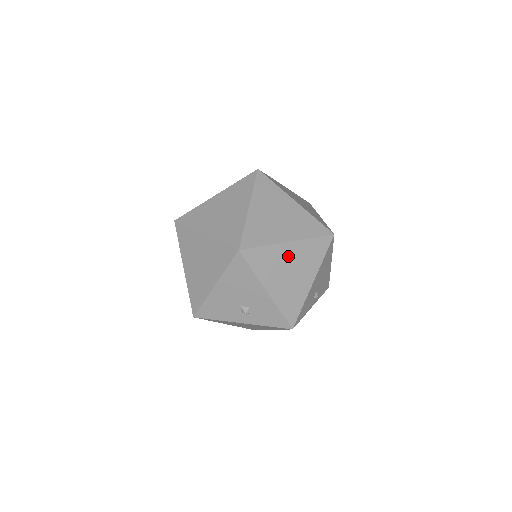
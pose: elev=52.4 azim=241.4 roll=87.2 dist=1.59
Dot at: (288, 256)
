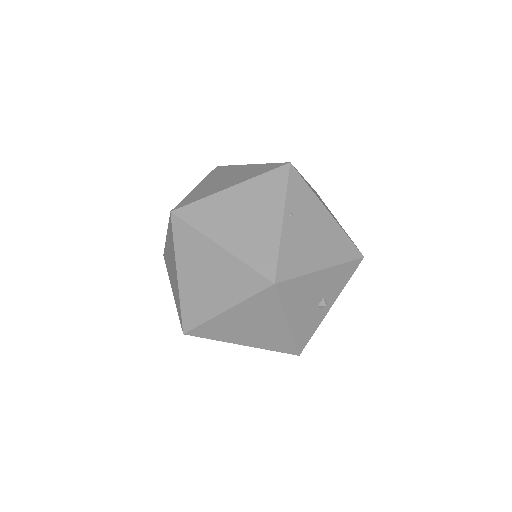
Dot at: (237, 319)
